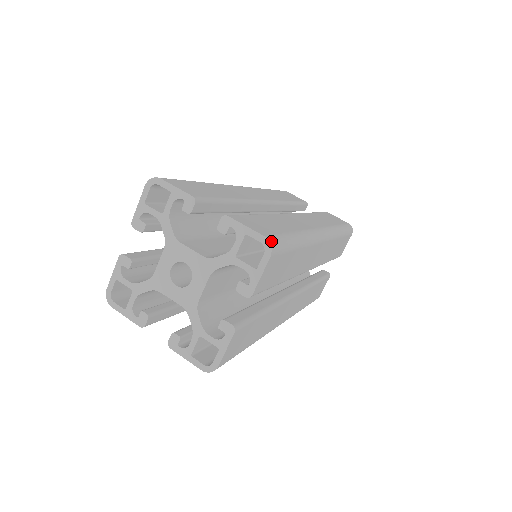
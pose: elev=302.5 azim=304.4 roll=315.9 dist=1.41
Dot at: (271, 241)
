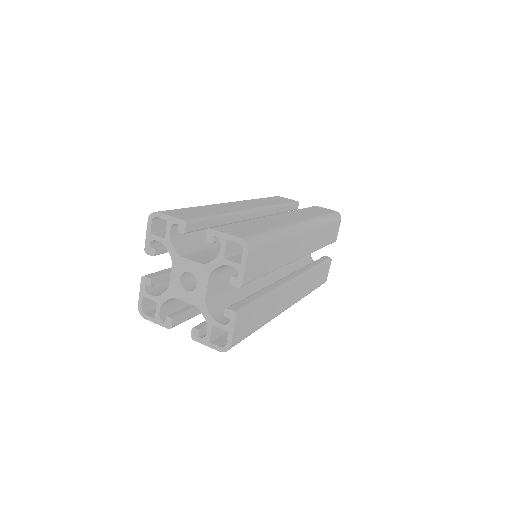
Dot at: (246, 240)
